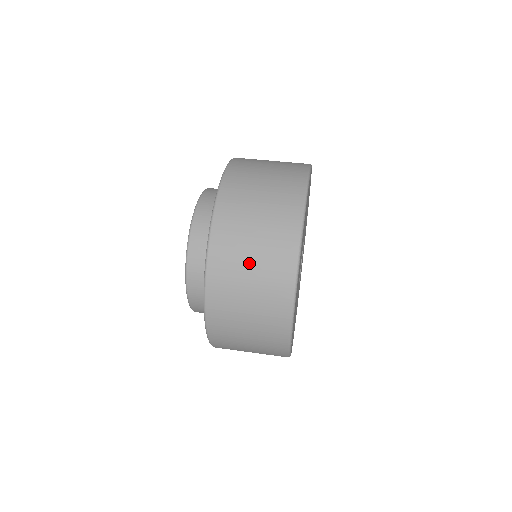
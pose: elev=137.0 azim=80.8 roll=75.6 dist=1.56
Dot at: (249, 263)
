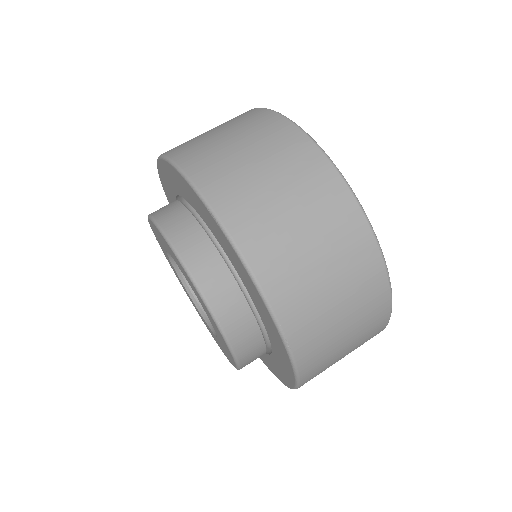
Dot at: occluded
